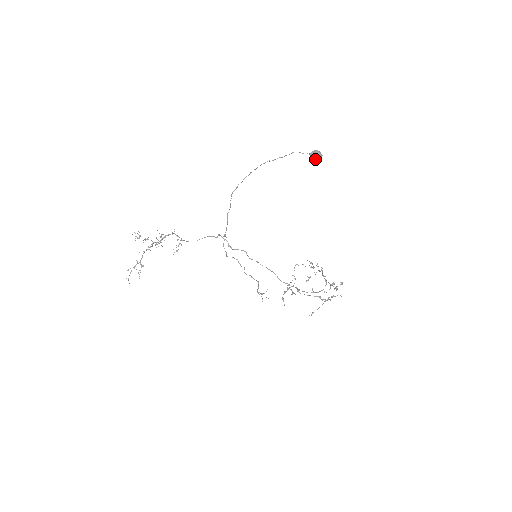
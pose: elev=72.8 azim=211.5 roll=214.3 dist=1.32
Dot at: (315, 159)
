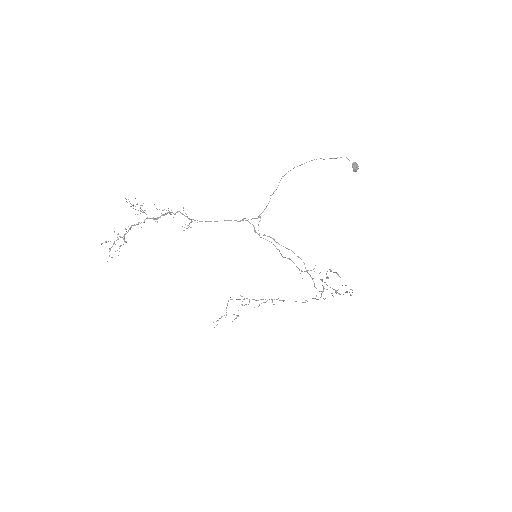
Dot at: (355, 169)
